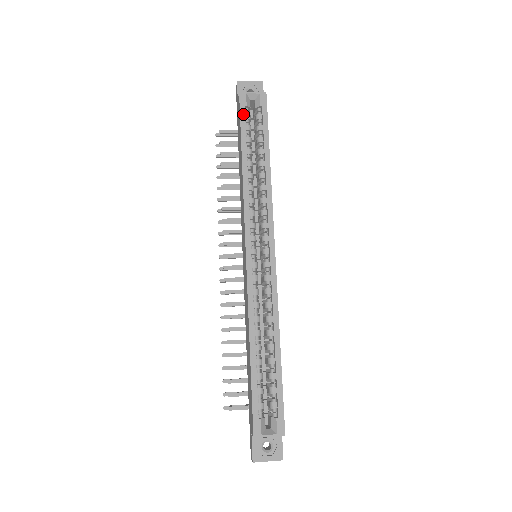
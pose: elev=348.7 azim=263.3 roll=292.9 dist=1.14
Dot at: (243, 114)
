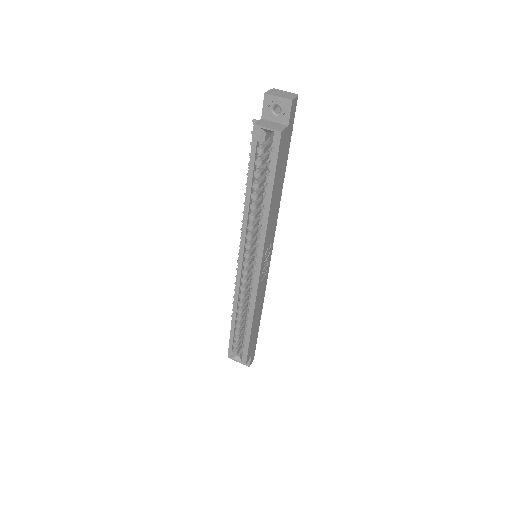
Dot at: (254, 150)
